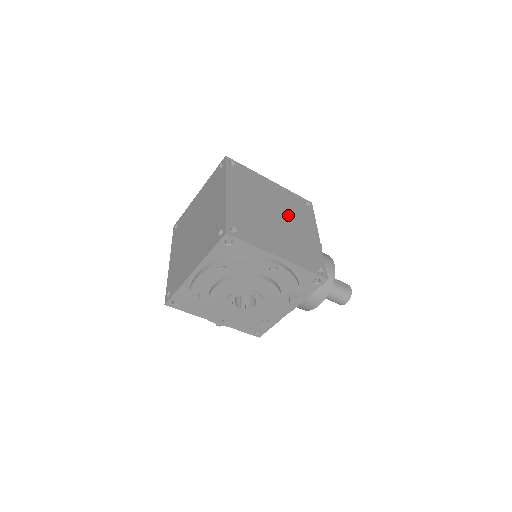
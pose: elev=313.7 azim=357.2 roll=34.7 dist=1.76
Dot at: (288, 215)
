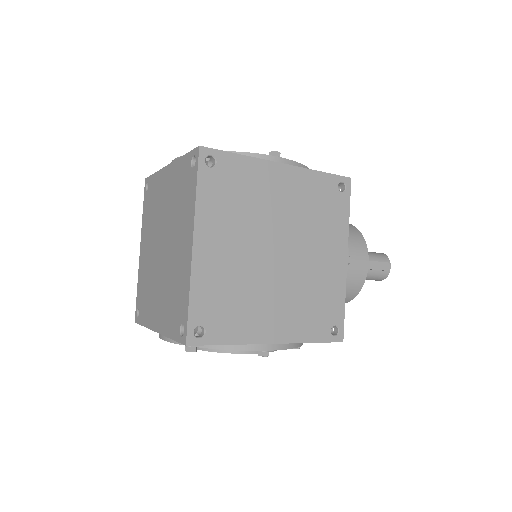
Dot at: (301, 237)
